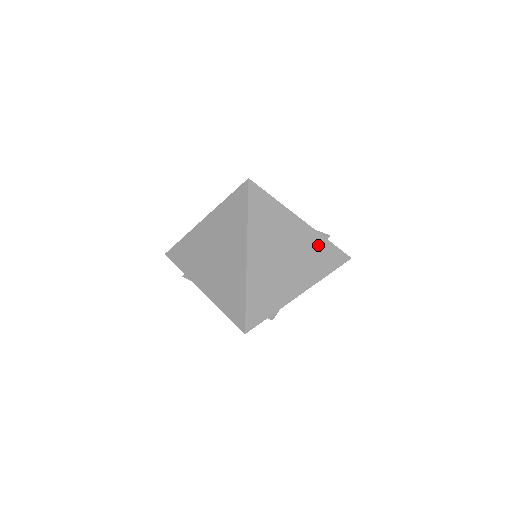
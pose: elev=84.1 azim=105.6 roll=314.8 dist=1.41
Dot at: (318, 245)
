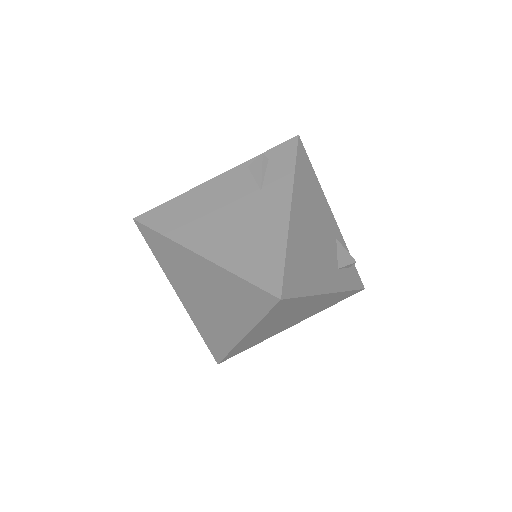
Dot at: (334, 298)
